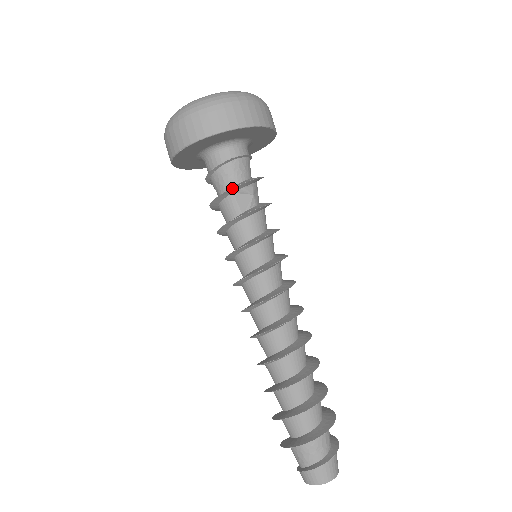
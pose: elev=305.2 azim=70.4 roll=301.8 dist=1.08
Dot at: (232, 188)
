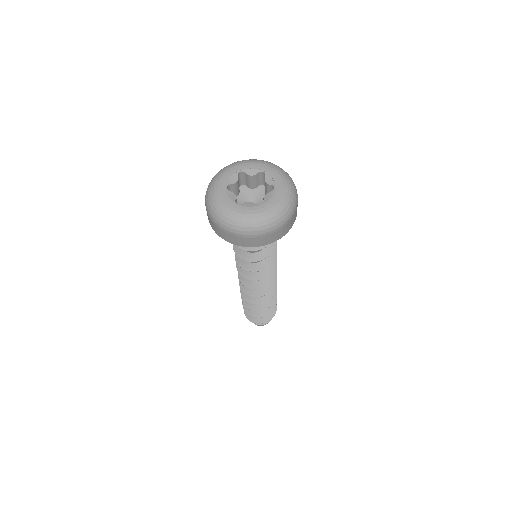
Dot at: occluded
